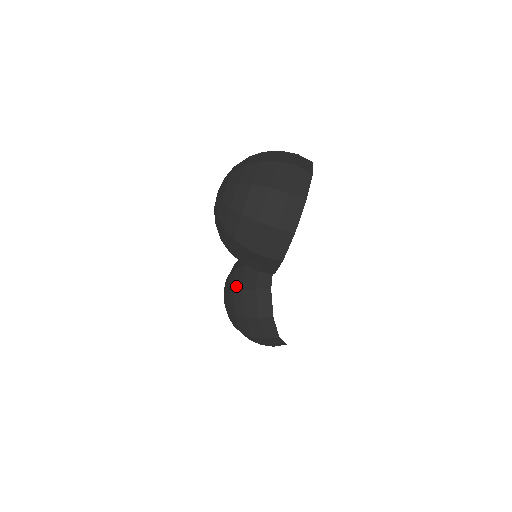
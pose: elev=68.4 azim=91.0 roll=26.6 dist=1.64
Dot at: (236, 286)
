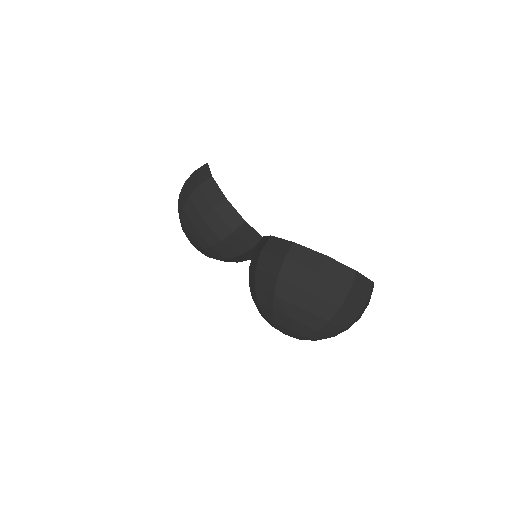
Dot at: occluded
